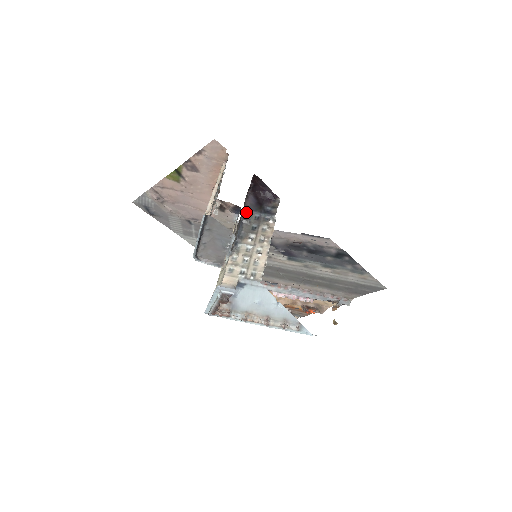
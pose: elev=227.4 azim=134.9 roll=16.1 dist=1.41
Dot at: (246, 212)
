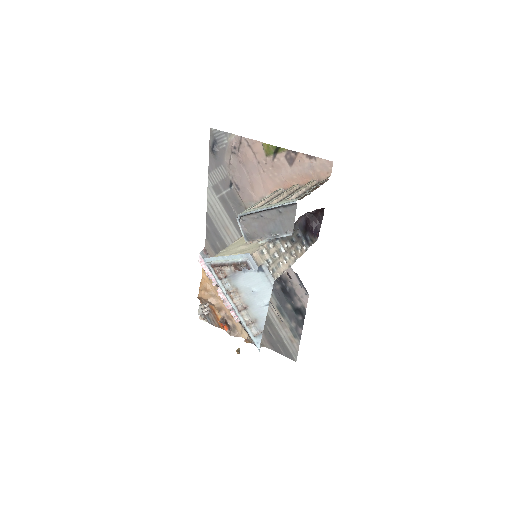
Dot at: (296, 225)
